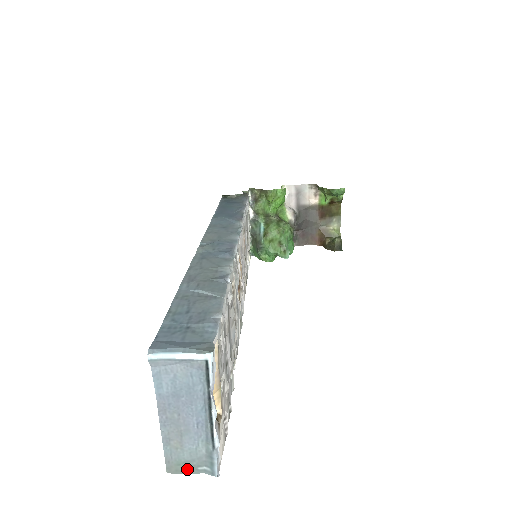
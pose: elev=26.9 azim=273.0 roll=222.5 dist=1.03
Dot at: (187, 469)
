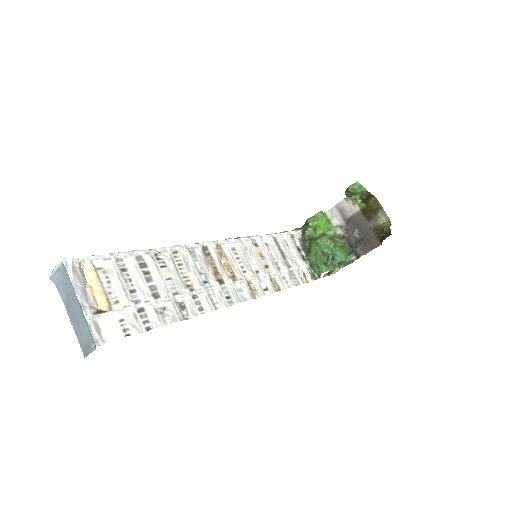
Dot at: (89, 349)
